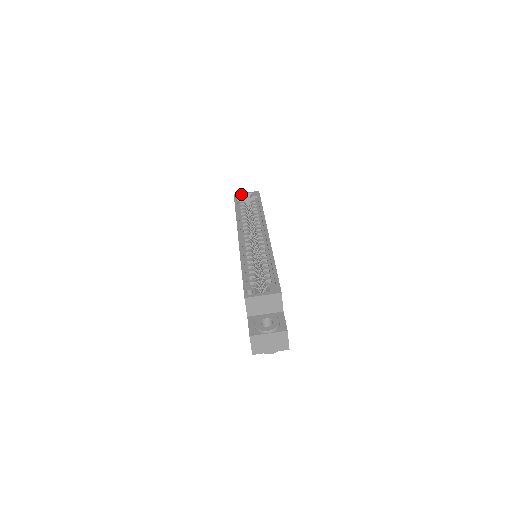
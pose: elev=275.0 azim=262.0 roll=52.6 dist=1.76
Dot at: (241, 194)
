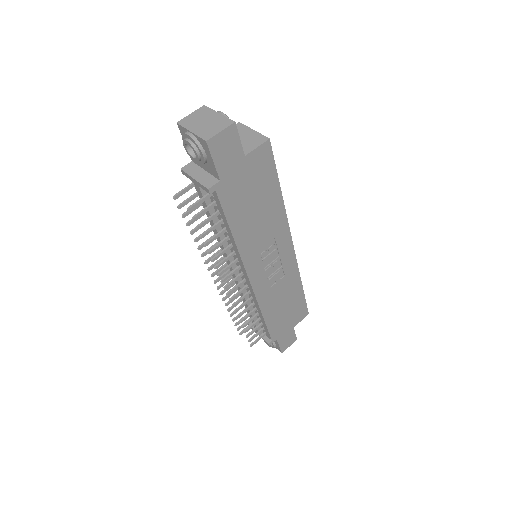
Dot at: occluded
